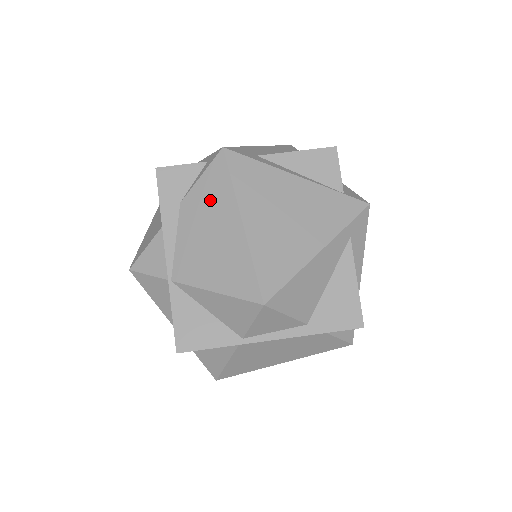
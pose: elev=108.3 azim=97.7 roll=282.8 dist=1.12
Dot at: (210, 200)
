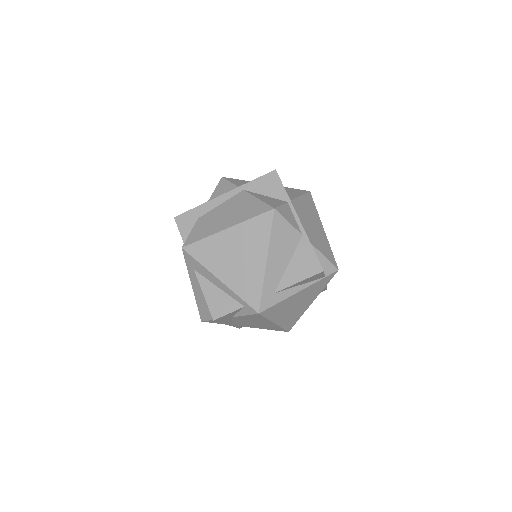
Dot at: (253, 319)
